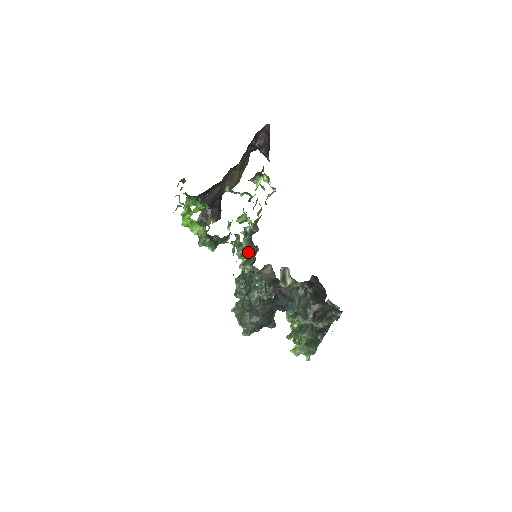
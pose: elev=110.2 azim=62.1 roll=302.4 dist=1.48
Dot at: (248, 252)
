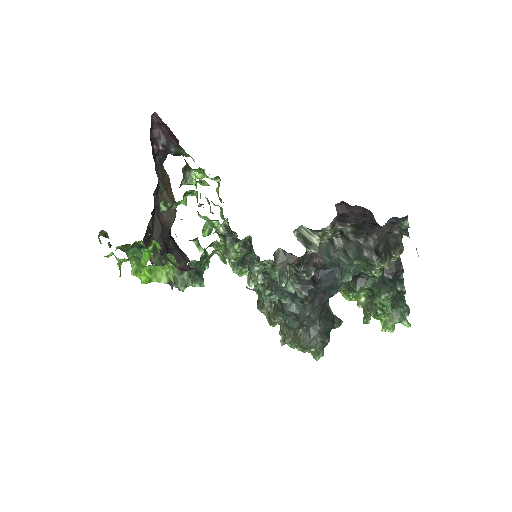
Dot at: (243, 257)
